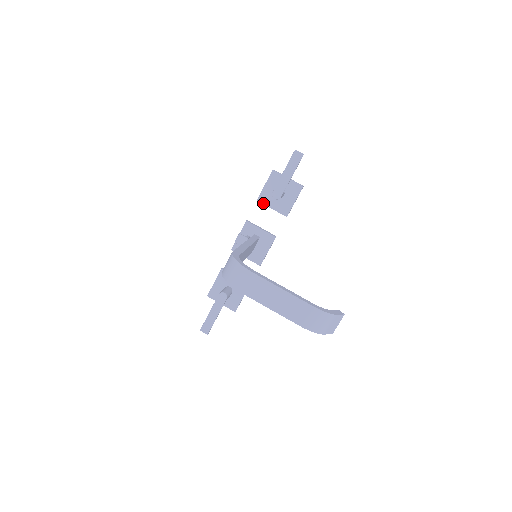
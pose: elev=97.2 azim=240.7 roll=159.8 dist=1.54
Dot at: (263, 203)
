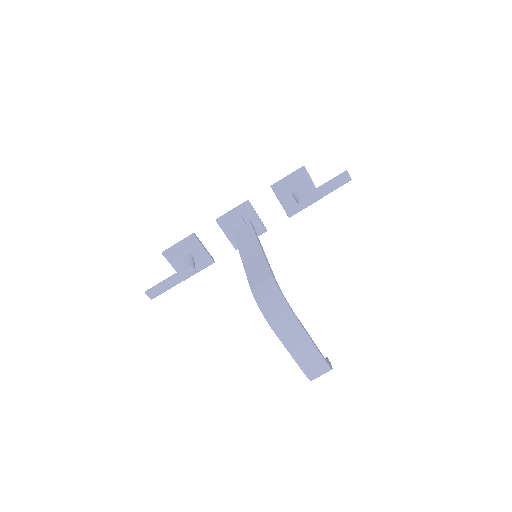
Dot at: (276, 194)
